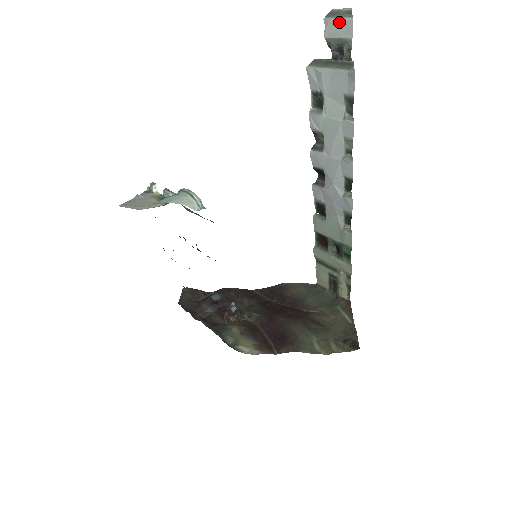
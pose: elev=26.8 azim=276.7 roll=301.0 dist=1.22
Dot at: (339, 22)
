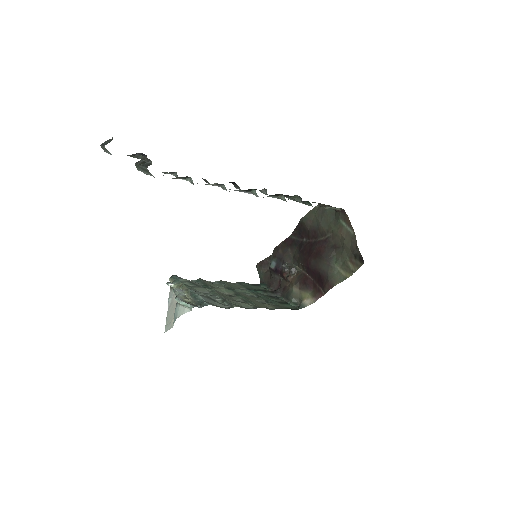
Dot at: occluded
